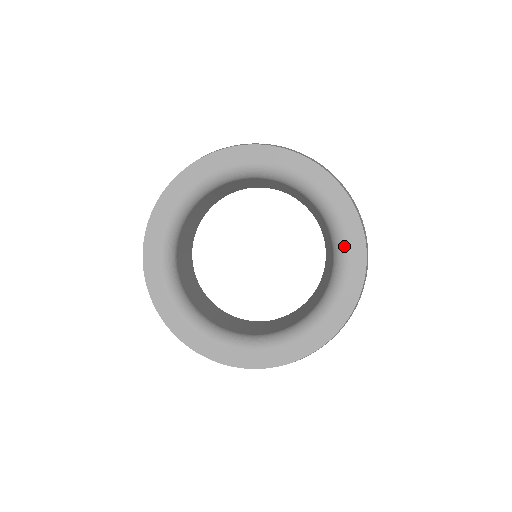
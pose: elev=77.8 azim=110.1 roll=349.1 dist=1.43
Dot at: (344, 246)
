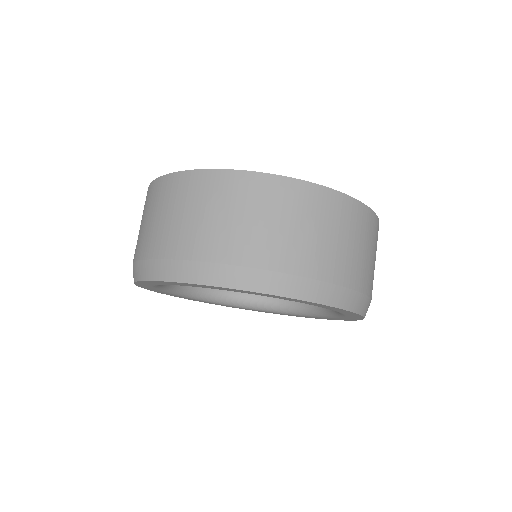
Dot at: (318, 316)
